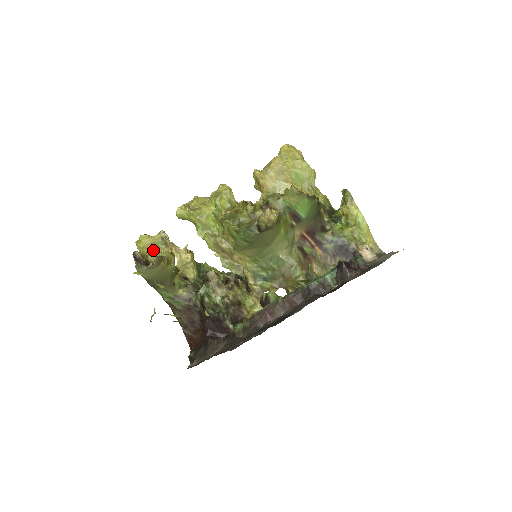
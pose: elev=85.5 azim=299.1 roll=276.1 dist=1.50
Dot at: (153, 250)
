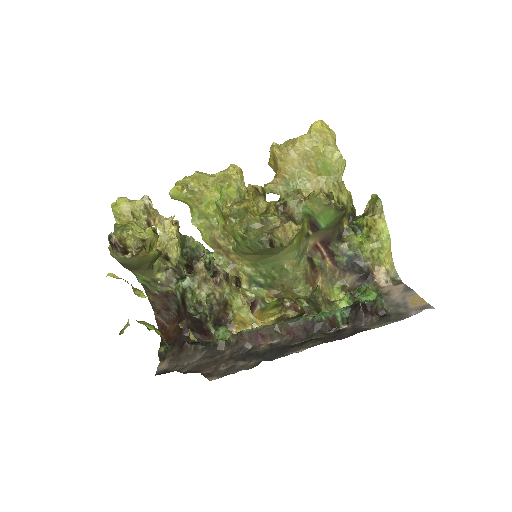
Dot at: (132, 221)
